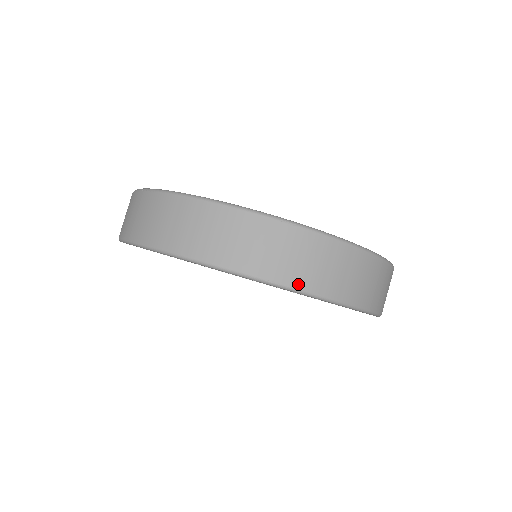
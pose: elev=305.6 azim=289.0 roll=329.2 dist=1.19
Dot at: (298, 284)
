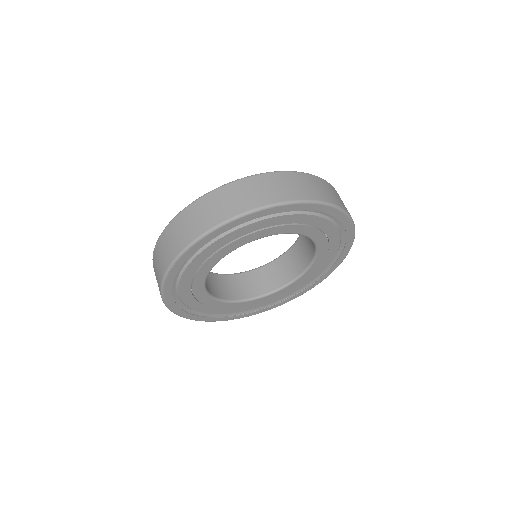
Dot at: (341, 206)
